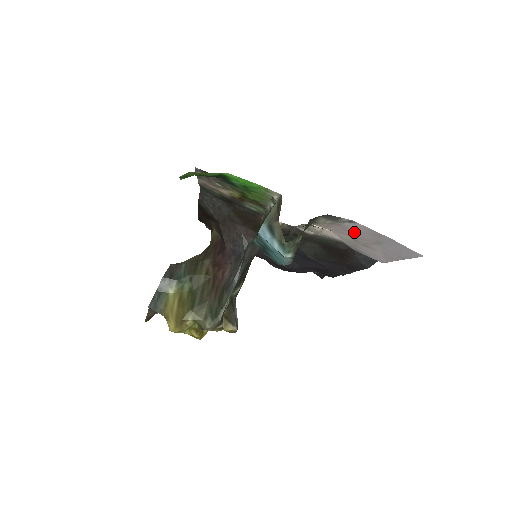
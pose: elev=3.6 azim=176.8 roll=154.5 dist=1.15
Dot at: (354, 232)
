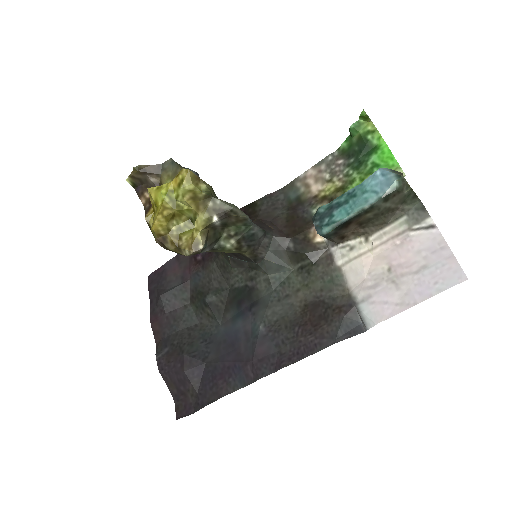
Dot at: (409, 251)
